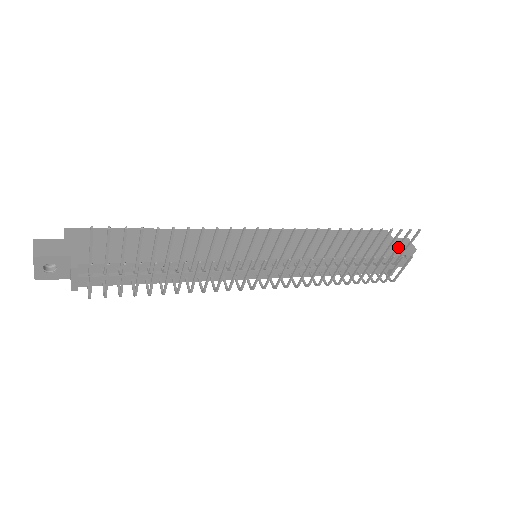
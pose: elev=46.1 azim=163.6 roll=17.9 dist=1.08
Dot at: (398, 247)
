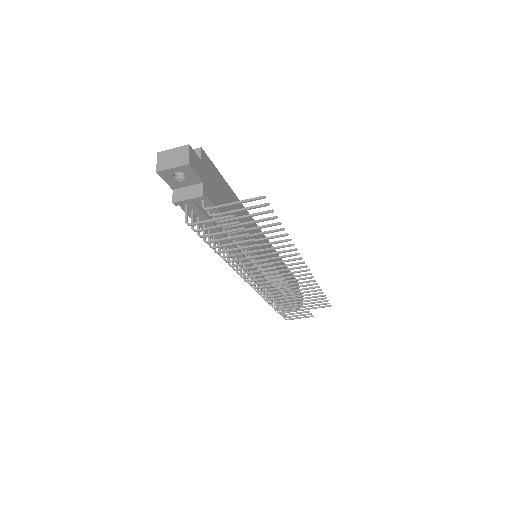
Dot at: (312, 306)
